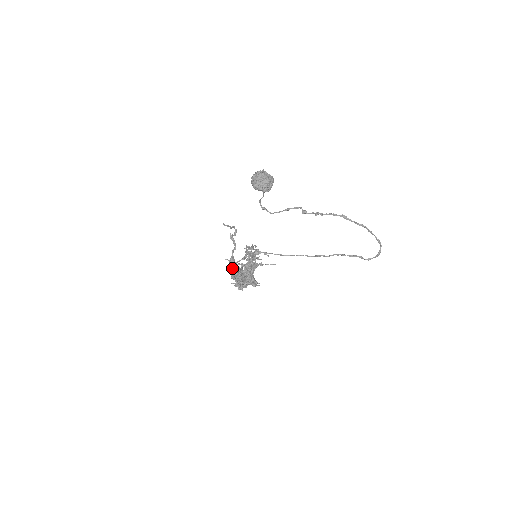
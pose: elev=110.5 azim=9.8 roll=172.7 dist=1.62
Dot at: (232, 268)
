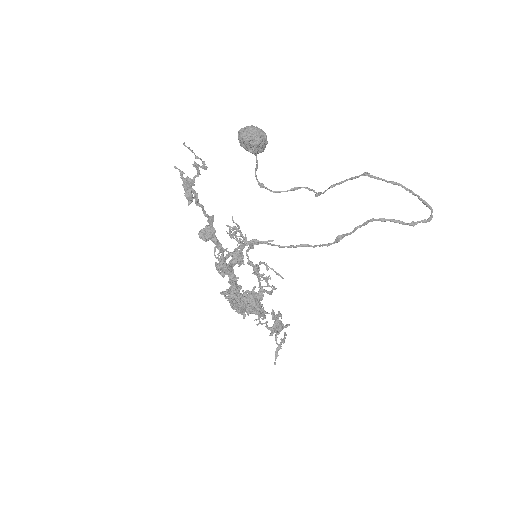
Dot at: (185, 185)
